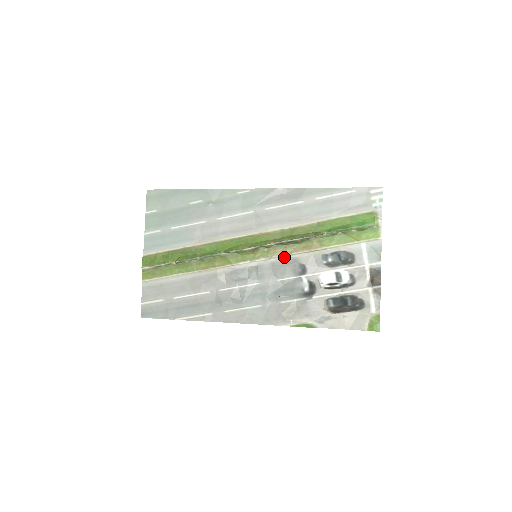
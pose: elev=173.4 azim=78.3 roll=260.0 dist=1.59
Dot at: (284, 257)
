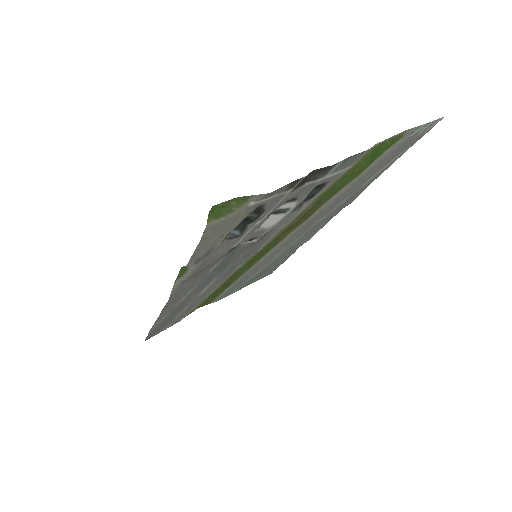
Dot at: occluded
